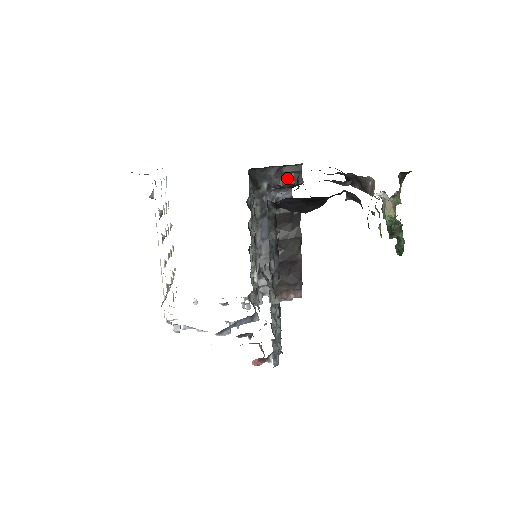
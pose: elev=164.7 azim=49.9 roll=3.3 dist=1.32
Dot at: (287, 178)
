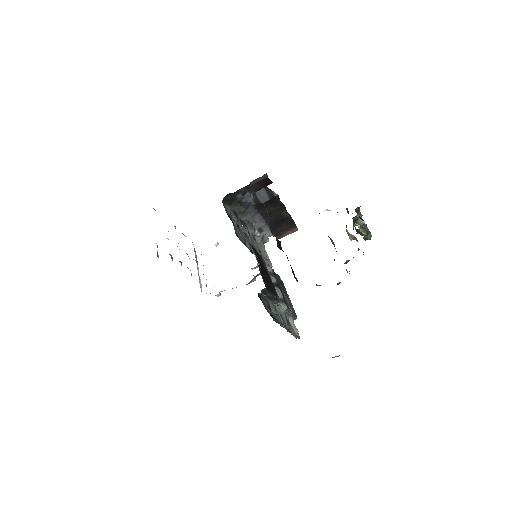
Dot at: (257, 187)
